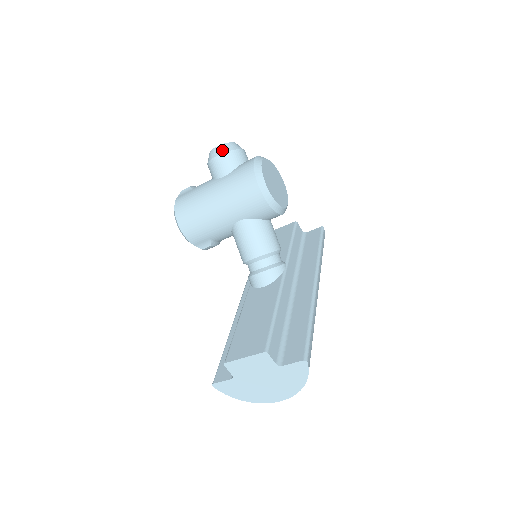
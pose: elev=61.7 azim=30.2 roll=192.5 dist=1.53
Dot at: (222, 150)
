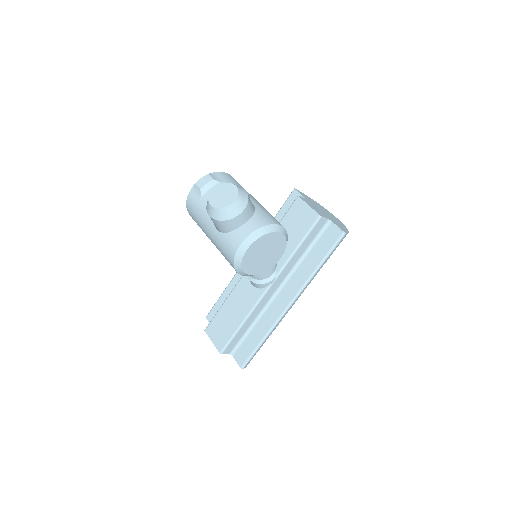
Dot at: (214, 215)
